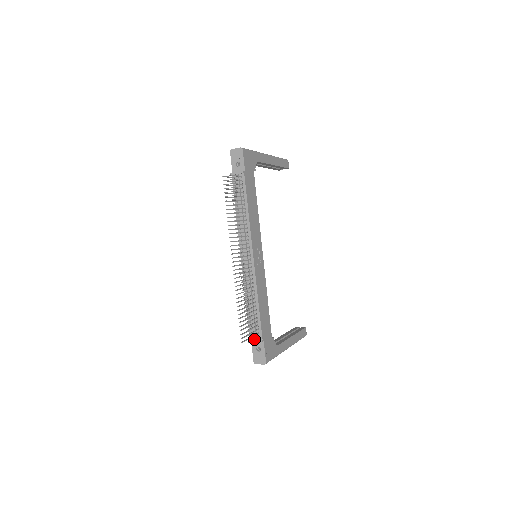
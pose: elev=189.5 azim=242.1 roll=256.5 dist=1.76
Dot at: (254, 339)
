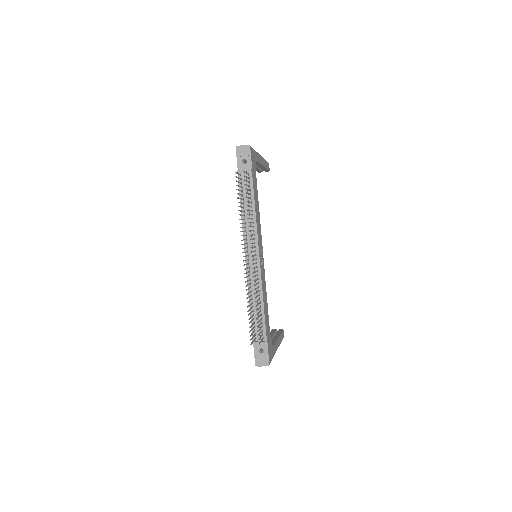
Dot at: (261, 340)
